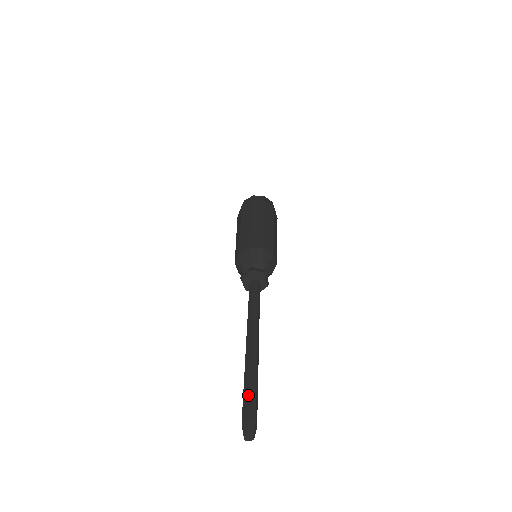
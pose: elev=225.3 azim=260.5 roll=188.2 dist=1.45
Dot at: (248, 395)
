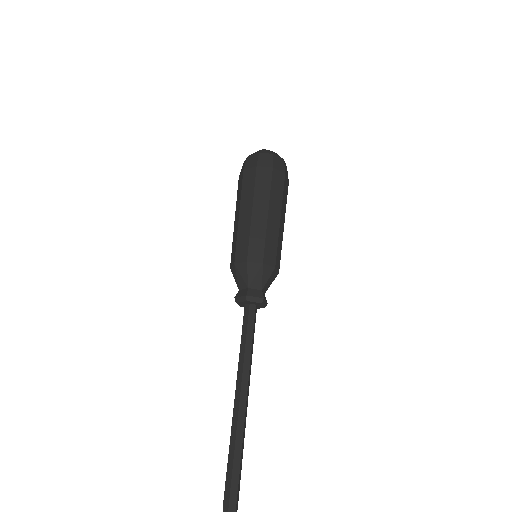
Dot at: (231, 477)
